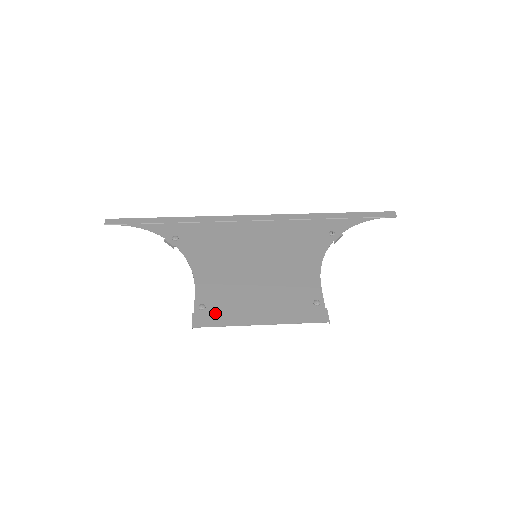
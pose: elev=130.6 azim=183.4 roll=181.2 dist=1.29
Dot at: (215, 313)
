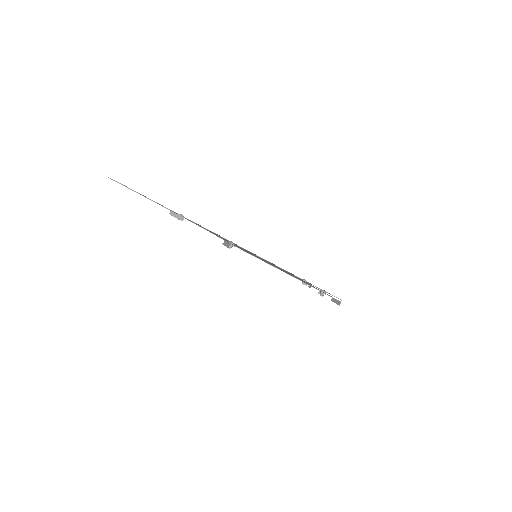
Dot at: occluded
